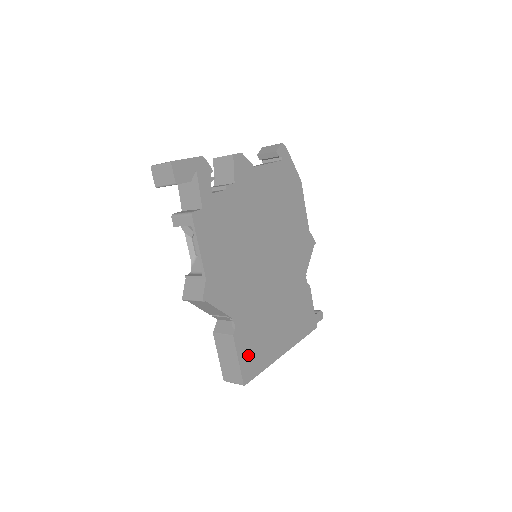
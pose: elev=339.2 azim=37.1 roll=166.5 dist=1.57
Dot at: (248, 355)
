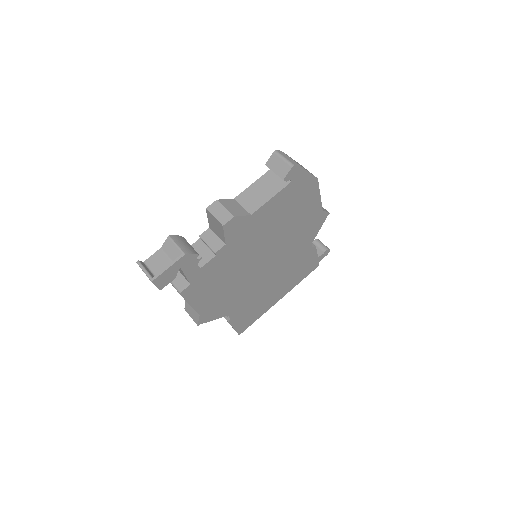
Dot at: (243, 321)
